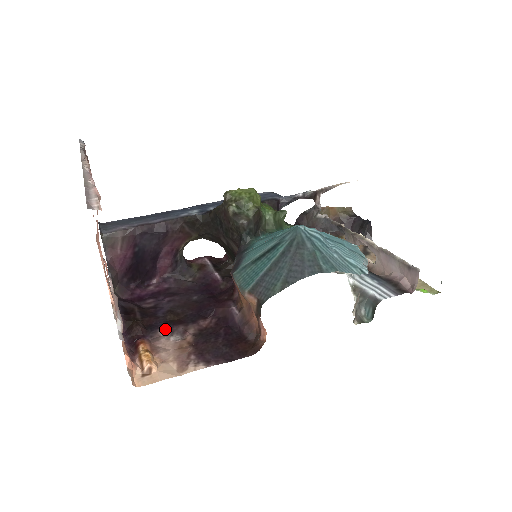
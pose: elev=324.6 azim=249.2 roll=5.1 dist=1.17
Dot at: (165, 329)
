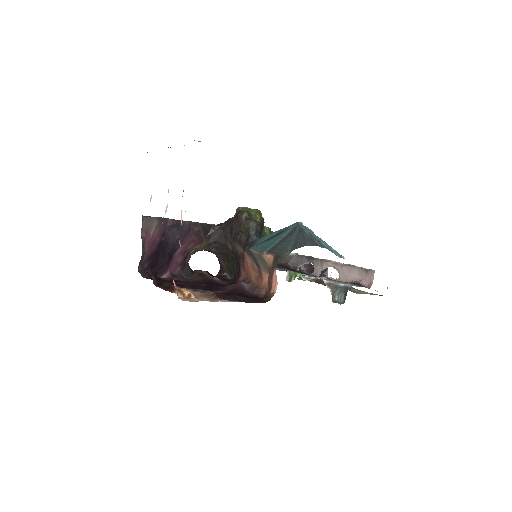
Dot at: (189, 289)
